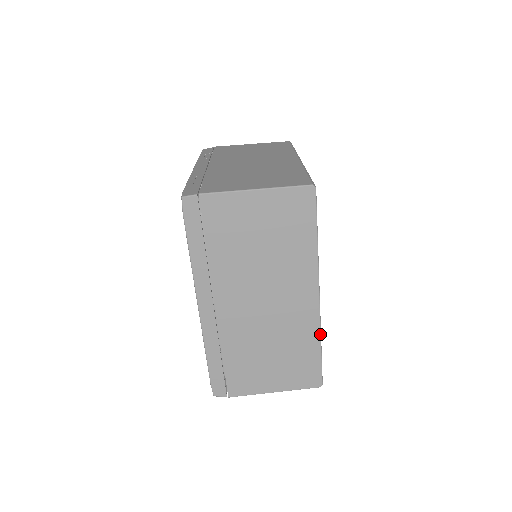
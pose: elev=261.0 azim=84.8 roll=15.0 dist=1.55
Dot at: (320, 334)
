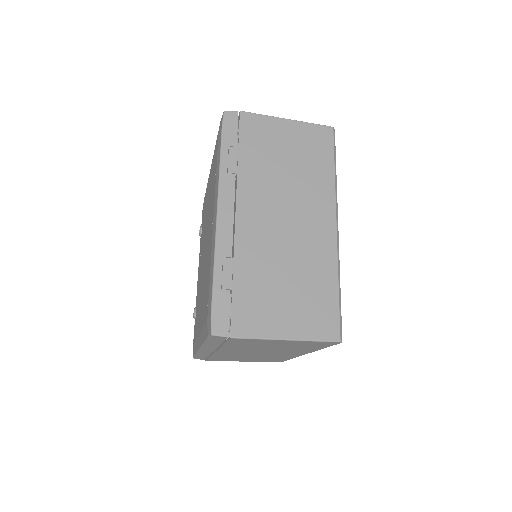
Dot at: occluded
